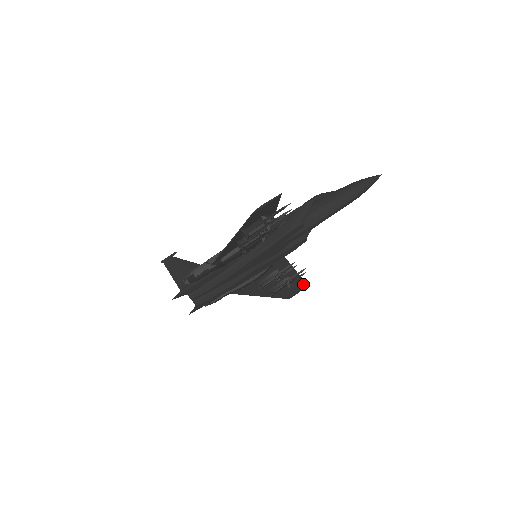
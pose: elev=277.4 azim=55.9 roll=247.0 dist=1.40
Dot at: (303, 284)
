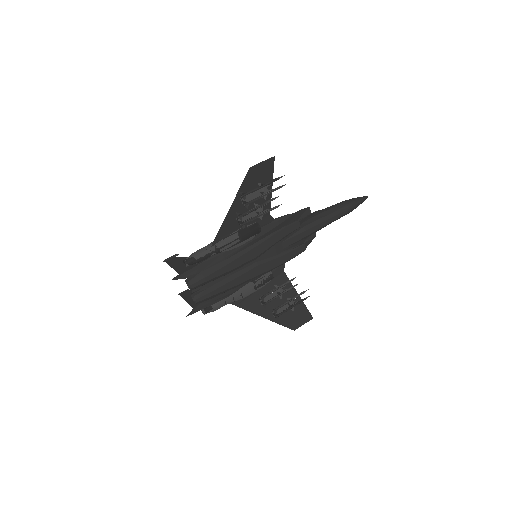
Dot at: (308, 314)
